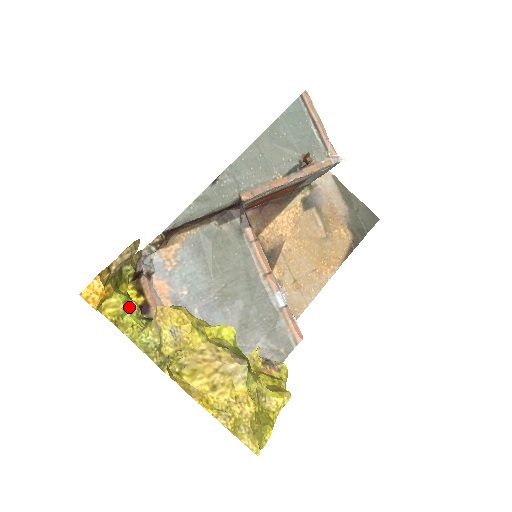
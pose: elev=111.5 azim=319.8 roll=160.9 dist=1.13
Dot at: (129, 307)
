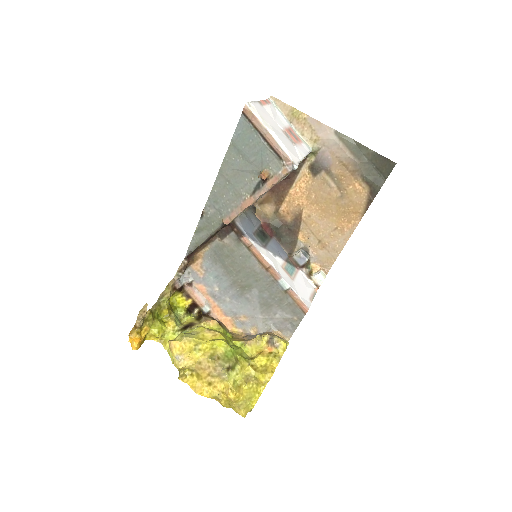
Dot at: (166, 330)
